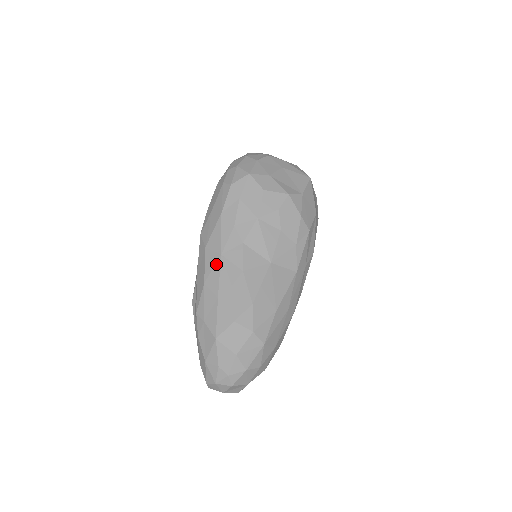
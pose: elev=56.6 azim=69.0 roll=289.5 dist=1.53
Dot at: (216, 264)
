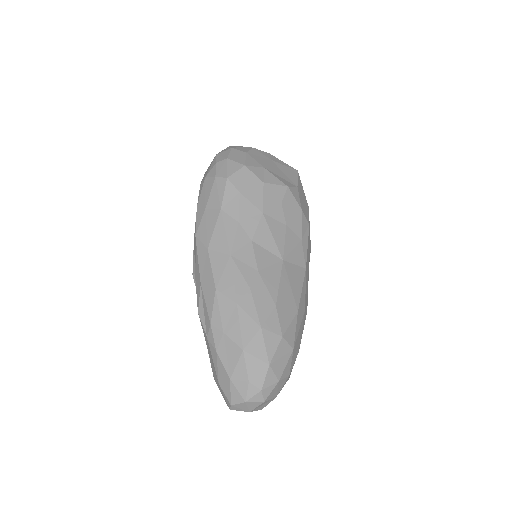
Dot at: (226, 266)
